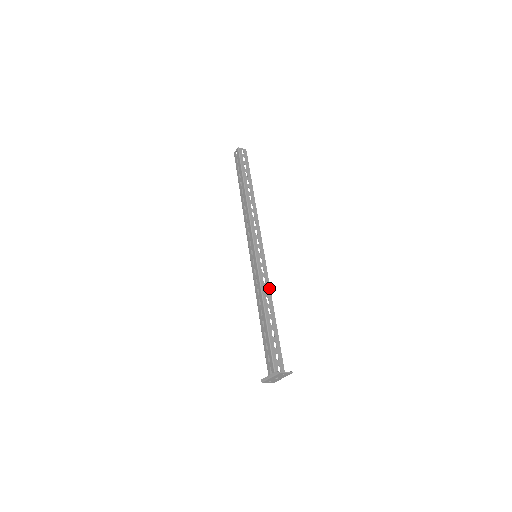
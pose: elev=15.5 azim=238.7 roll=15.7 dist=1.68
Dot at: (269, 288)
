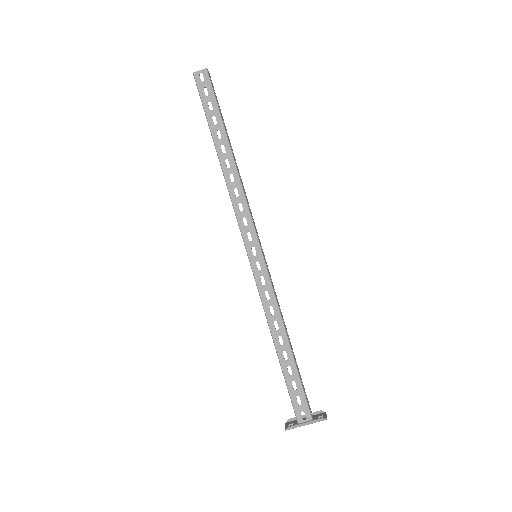
Dot at: occluded
